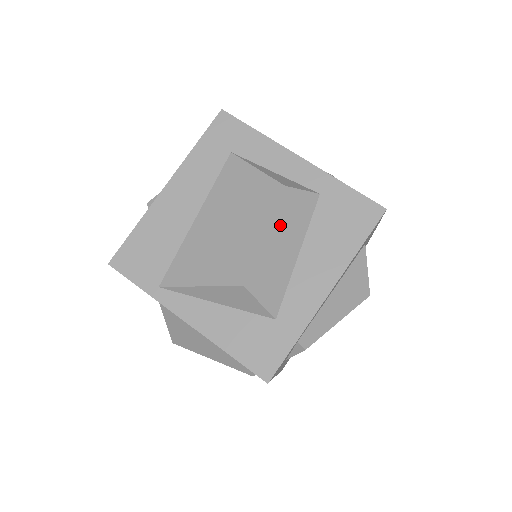
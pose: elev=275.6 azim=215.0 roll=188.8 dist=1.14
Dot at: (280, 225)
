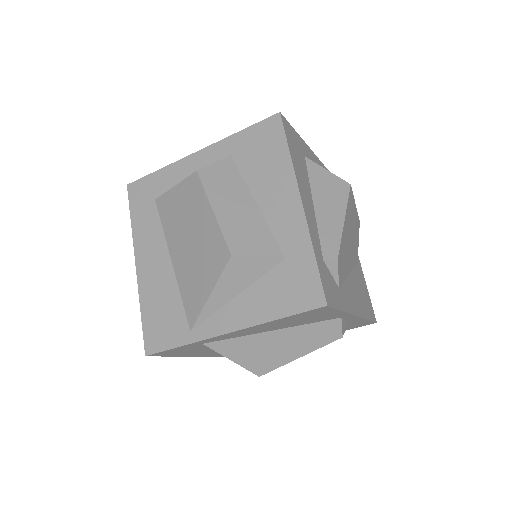
Dot at: (219, 196)
